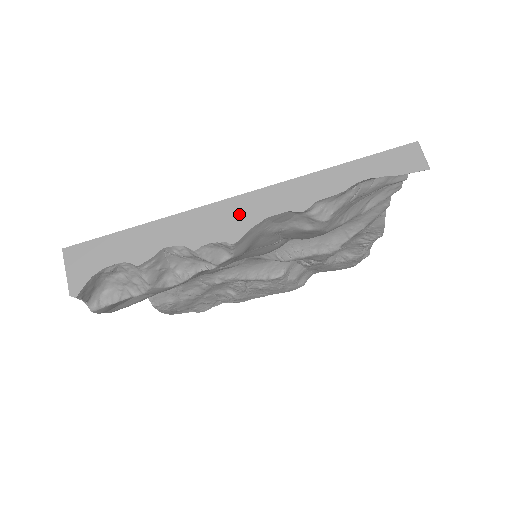
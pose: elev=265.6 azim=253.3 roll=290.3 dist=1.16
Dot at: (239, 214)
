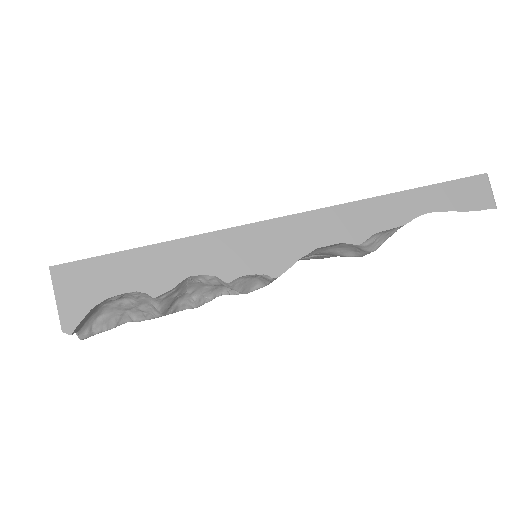
Dot at: (284, 241)
